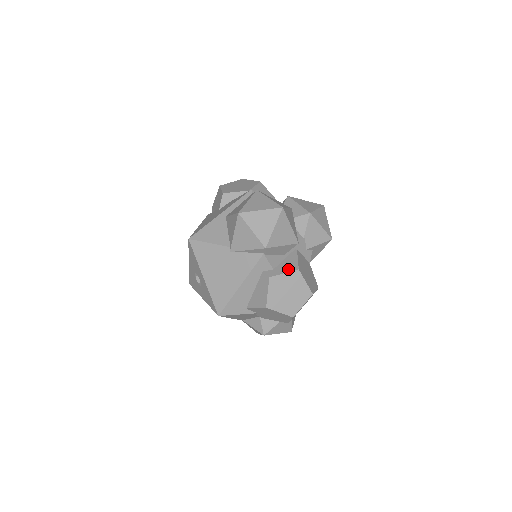
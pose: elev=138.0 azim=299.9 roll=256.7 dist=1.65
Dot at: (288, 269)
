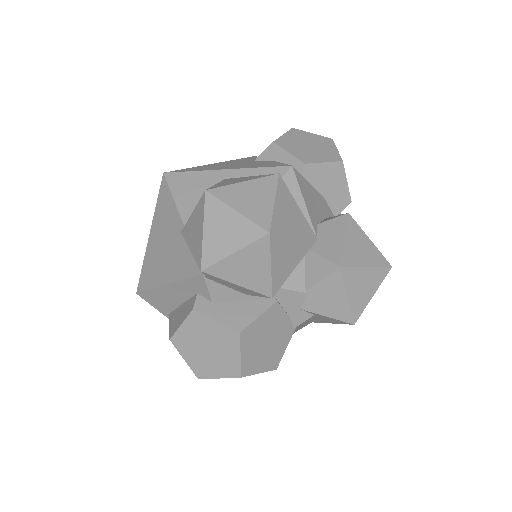
Dot at: (228, 320)
